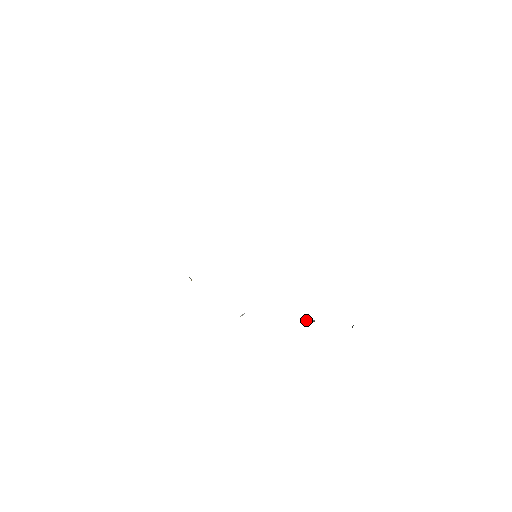
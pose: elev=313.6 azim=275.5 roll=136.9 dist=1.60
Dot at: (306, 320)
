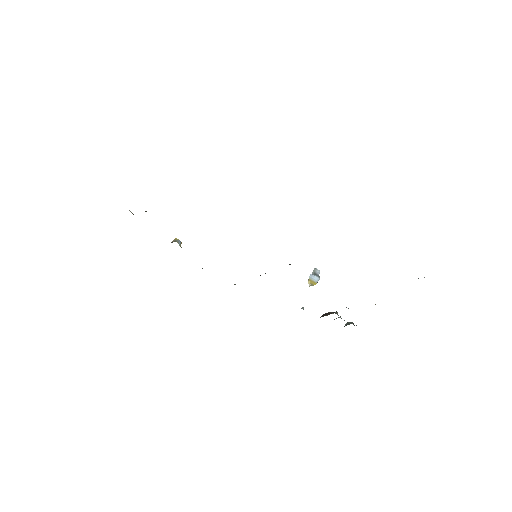
Dot at: (308, 283)
